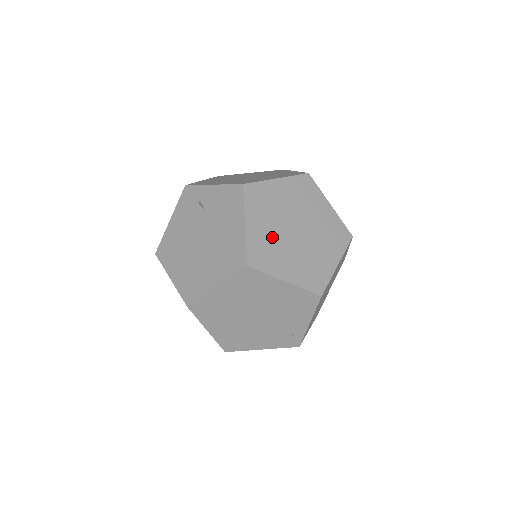
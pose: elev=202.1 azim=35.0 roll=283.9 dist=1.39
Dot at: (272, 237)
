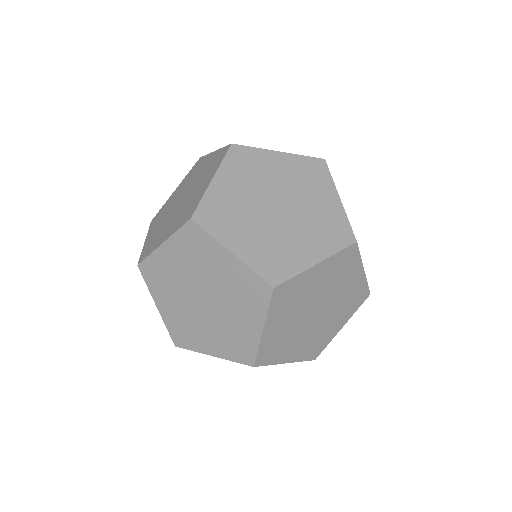
Dot at: (183, 314)
